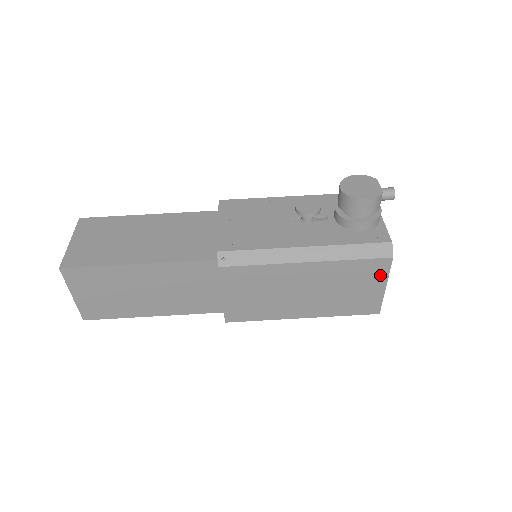
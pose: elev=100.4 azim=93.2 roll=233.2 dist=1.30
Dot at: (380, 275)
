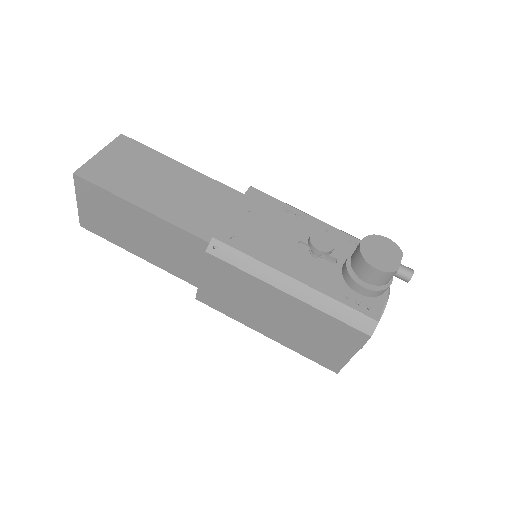
Dot at: (352, 343)
